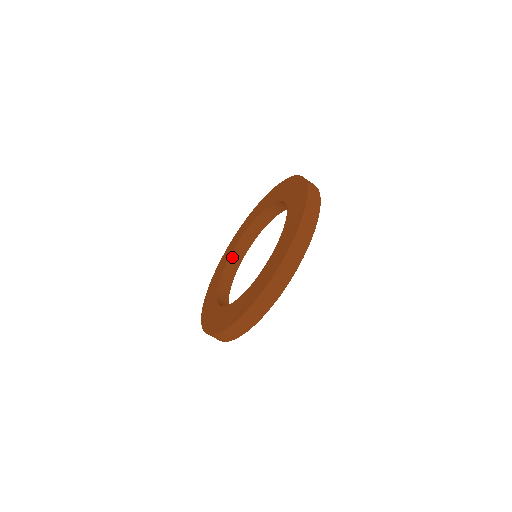
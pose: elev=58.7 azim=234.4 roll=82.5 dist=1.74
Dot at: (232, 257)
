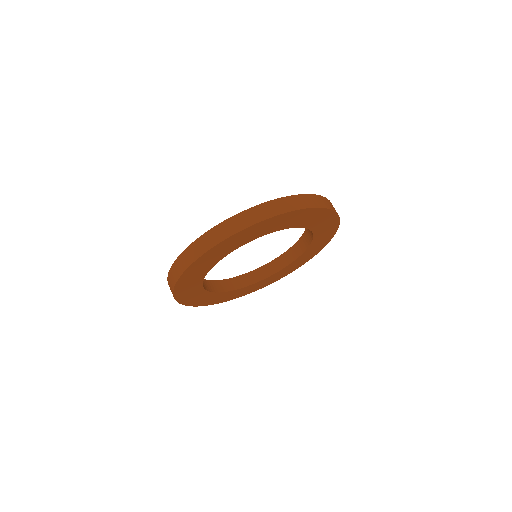
Dot at: (243, 277)
